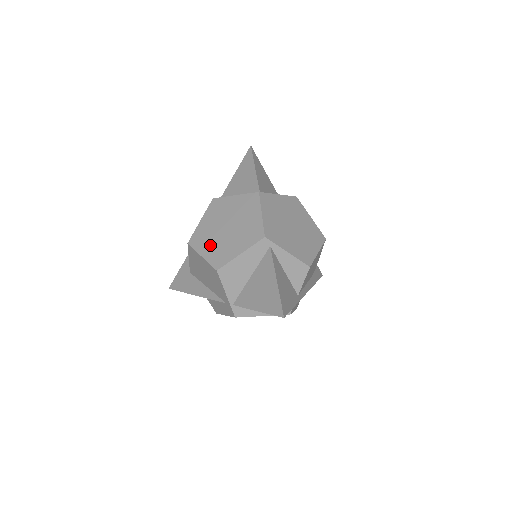
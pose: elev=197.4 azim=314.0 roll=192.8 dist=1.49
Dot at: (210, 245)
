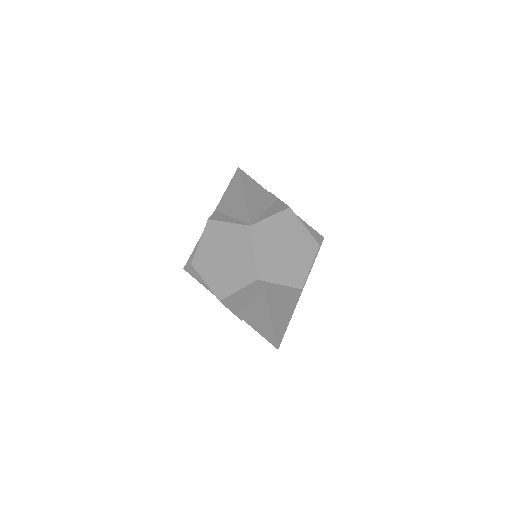
Dot at: (211, 273)
